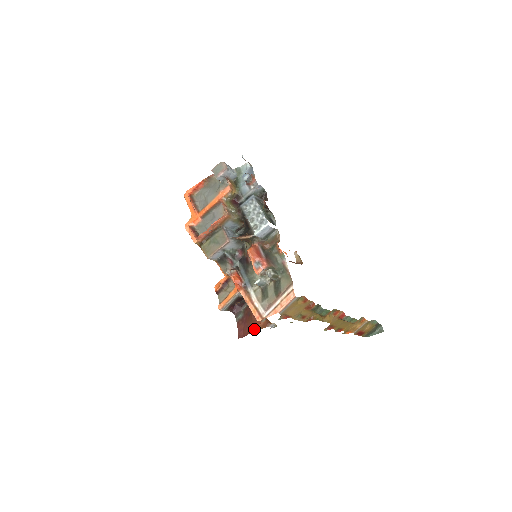
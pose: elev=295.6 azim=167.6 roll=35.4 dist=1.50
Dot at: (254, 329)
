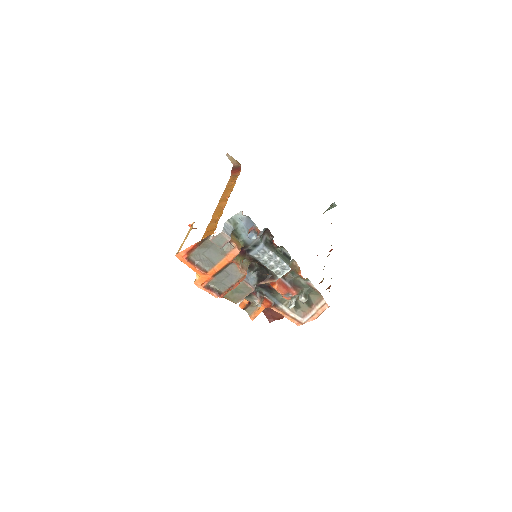
Dot at: occluded
